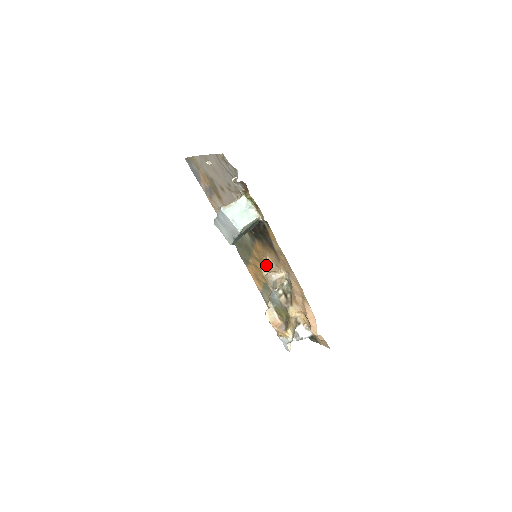
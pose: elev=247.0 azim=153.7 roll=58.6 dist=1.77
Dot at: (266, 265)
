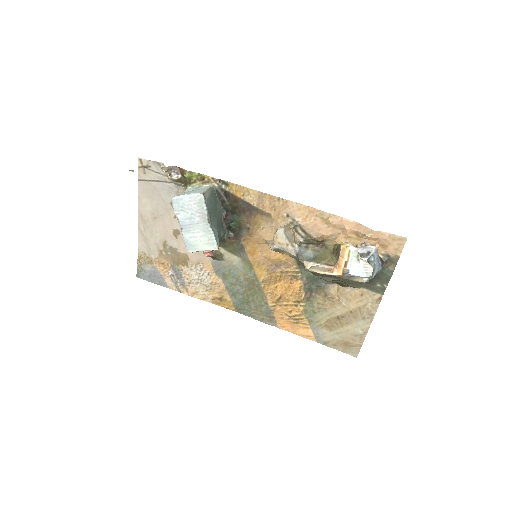
Dot at: (268, 243)
